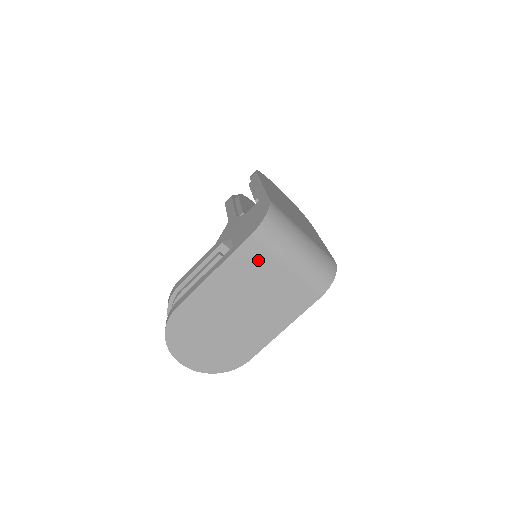
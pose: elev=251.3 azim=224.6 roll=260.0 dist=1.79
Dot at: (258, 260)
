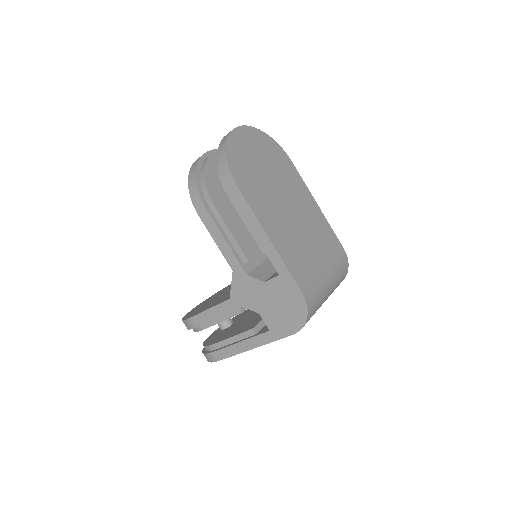
Dot at: occluded
